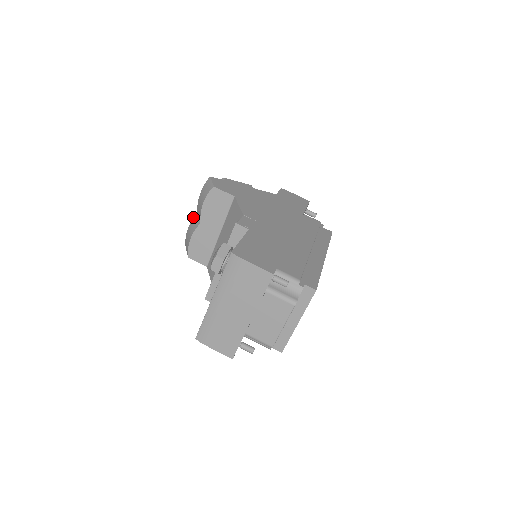
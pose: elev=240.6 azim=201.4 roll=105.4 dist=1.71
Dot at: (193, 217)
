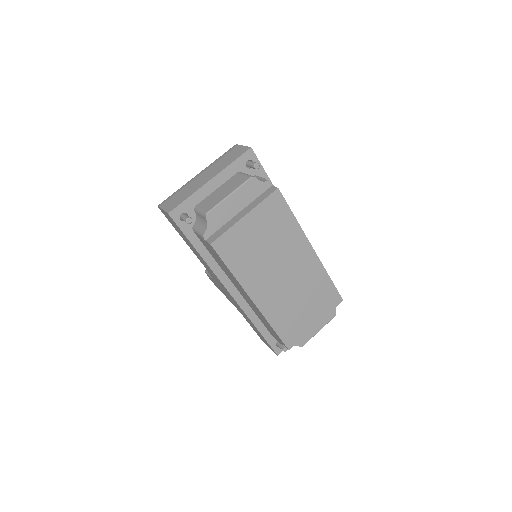
Dot at: occluded
